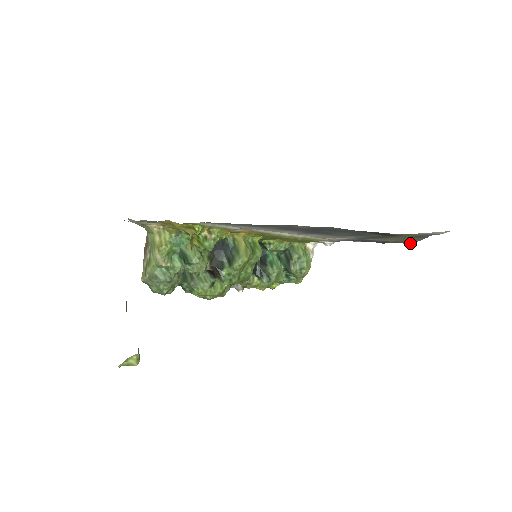
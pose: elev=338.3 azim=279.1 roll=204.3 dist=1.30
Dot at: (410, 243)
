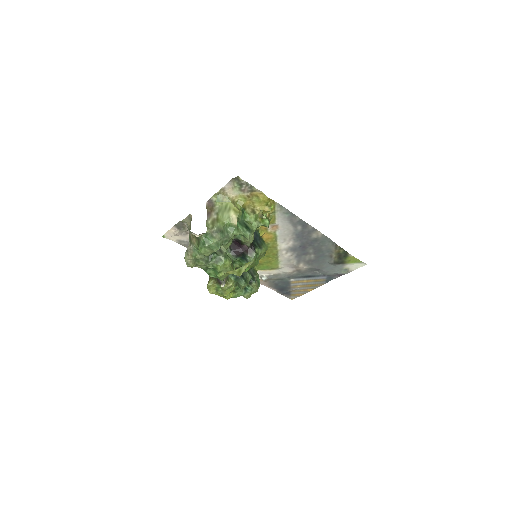
Dot at: occluded
